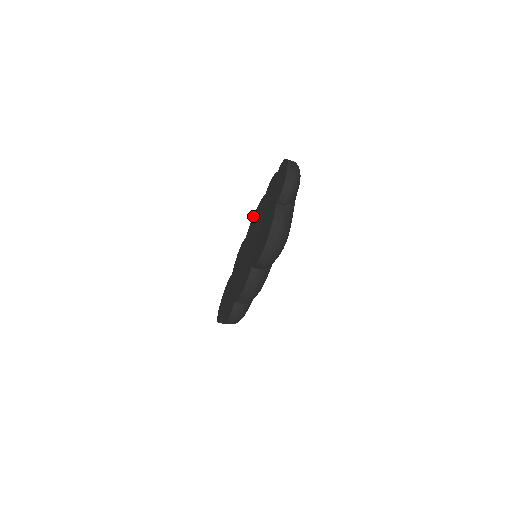
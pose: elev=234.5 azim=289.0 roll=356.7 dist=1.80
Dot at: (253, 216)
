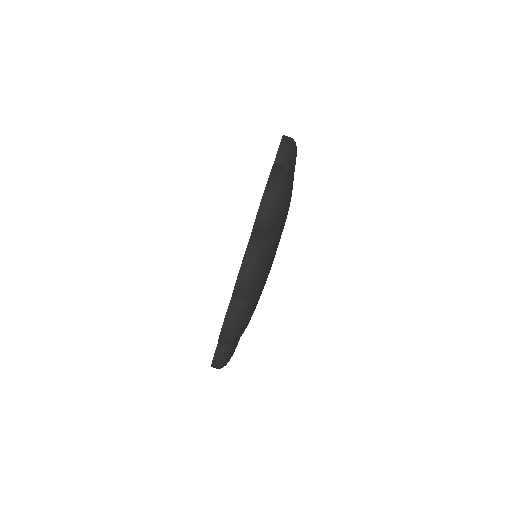
Dot at: occluded
